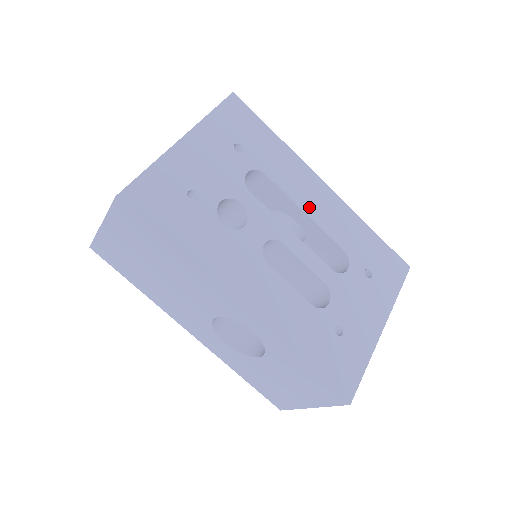
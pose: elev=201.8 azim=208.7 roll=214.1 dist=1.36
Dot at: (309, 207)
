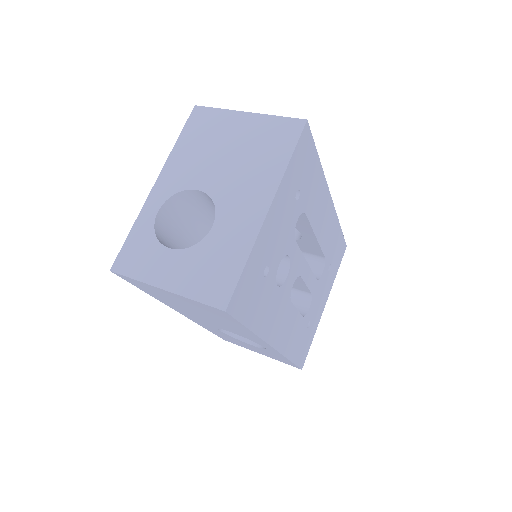
Dot at: (319, 230)
